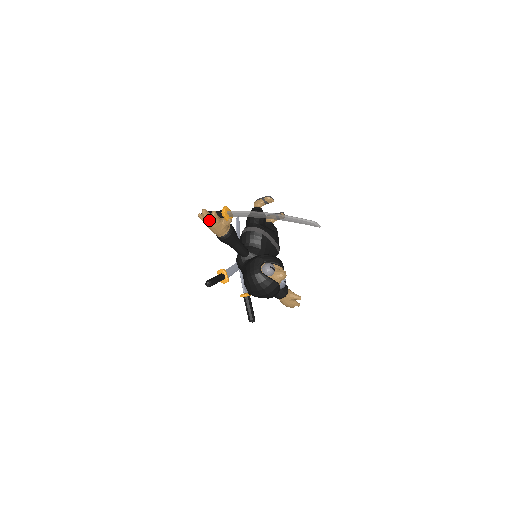
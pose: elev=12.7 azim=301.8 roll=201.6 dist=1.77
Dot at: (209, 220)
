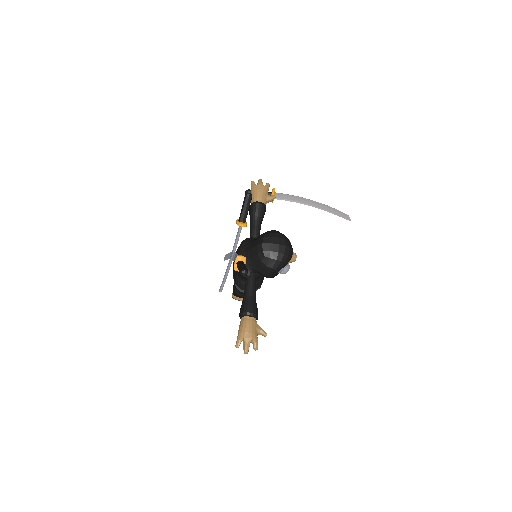
Dot at: occluded
